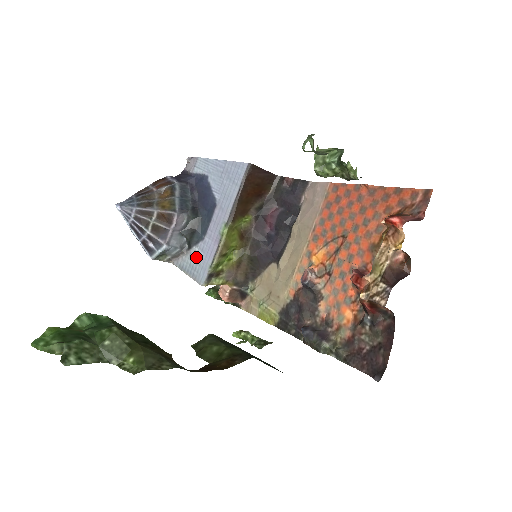
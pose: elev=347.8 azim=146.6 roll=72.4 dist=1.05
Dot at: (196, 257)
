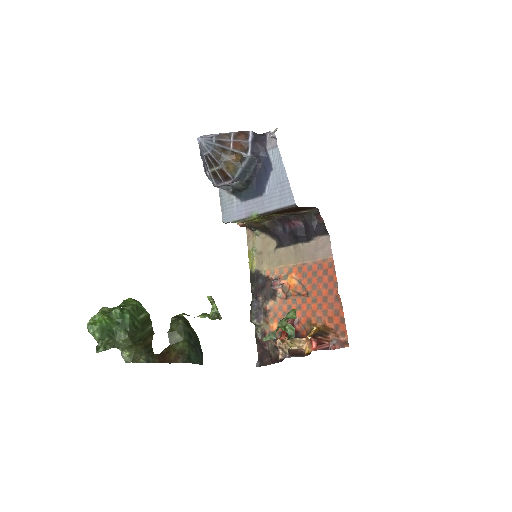
Dot at: (231, 204)
